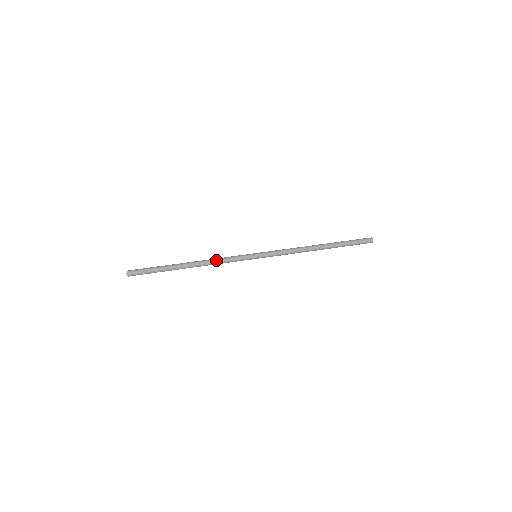
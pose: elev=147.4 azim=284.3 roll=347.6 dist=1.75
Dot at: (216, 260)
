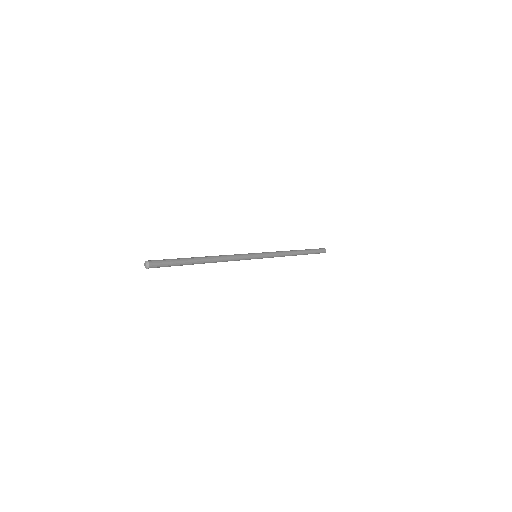
Dot at: (227, 255)
